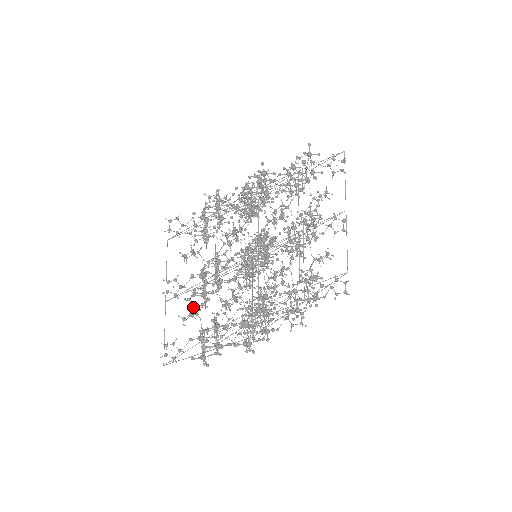
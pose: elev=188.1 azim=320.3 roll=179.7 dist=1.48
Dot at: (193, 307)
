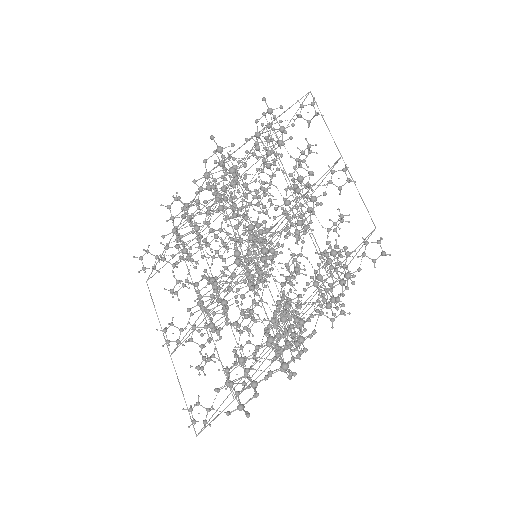
Dot at: occluded
